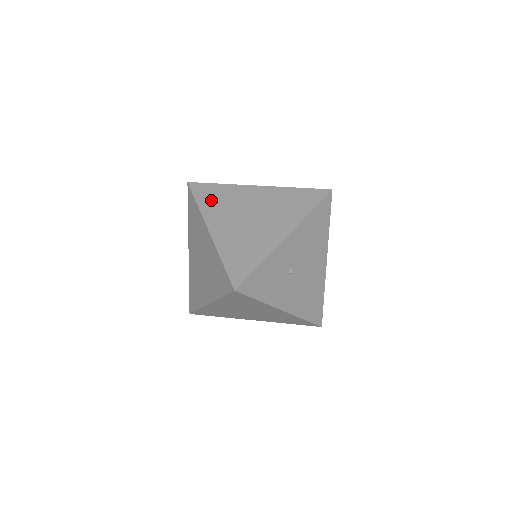
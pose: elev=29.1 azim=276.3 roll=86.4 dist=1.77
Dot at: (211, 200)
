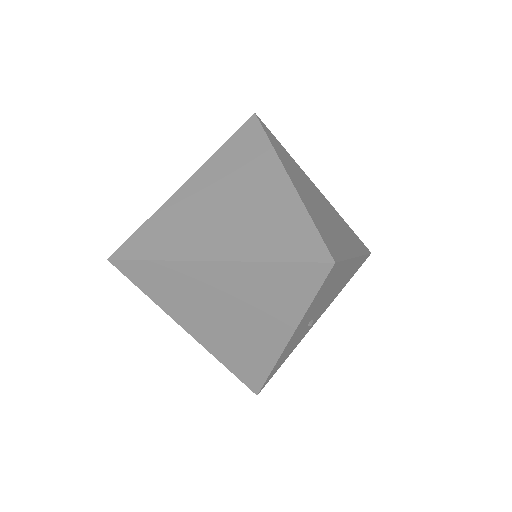
Dot at: (160, 290)
